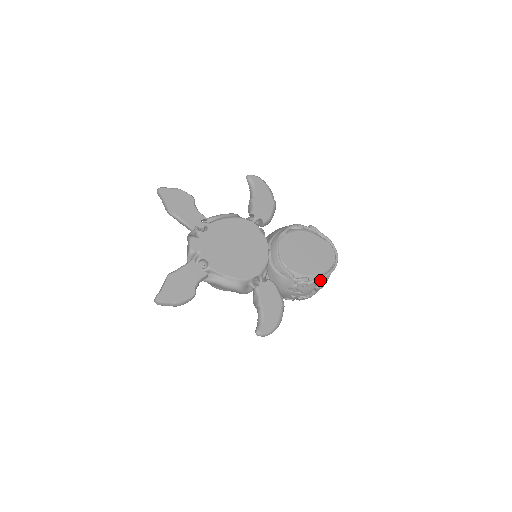
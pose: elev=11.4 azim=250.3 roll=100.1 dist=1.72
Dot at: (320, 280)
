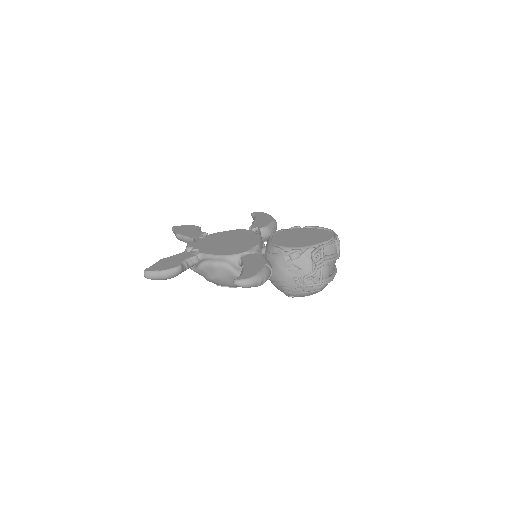
Dot at: (314, 249)
